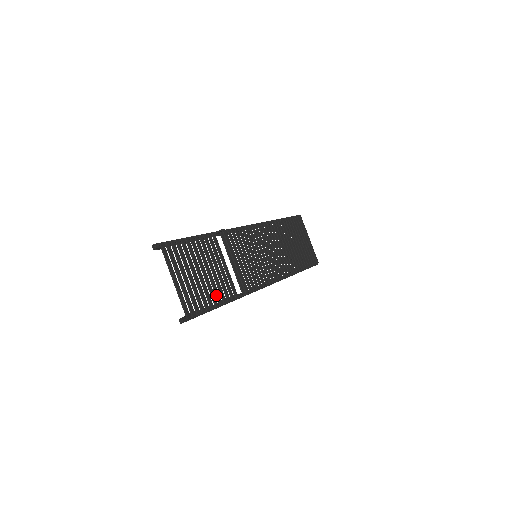
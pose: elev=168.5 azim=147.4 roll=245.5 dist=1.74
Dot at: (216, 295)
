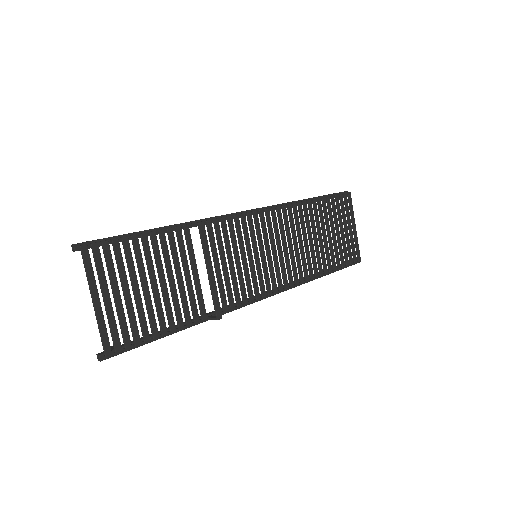
Dot at: (168, 319)
